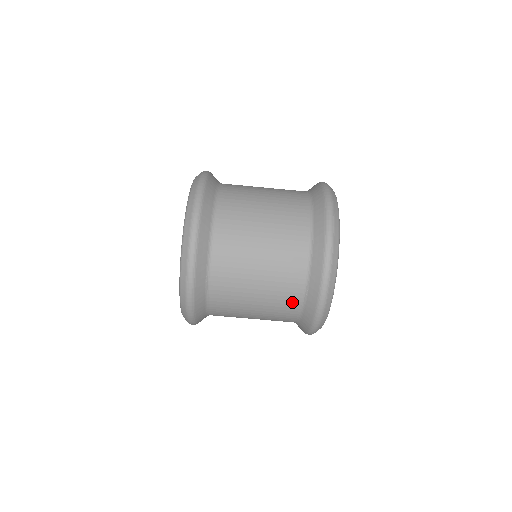
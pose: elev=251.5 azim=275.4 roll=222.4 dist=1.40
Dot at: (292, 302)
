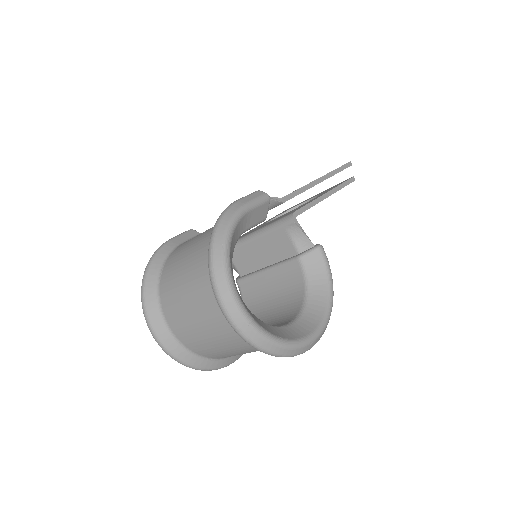
Dot at: occluded
